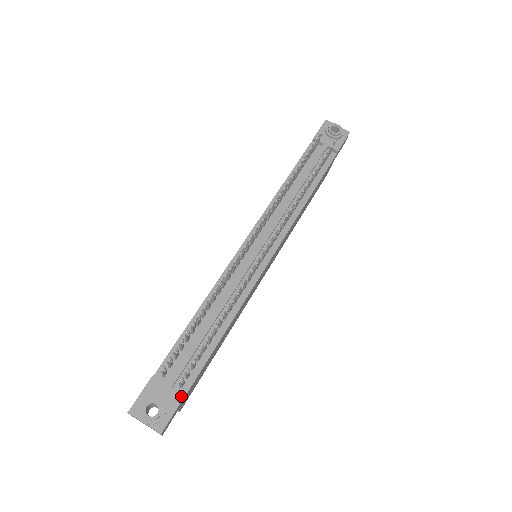
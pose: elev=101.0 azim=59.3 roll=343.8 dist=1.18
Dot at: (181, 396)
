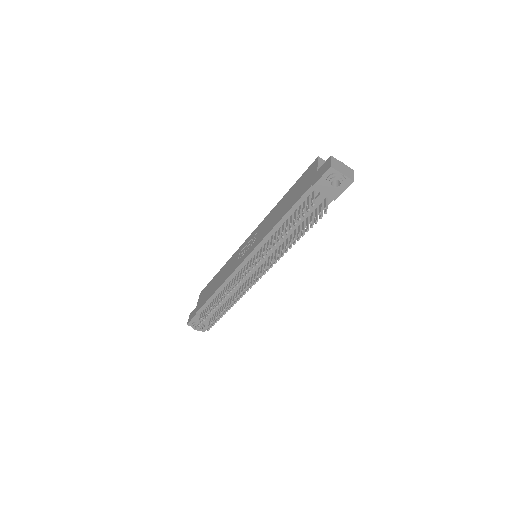
Dot at: occluded
